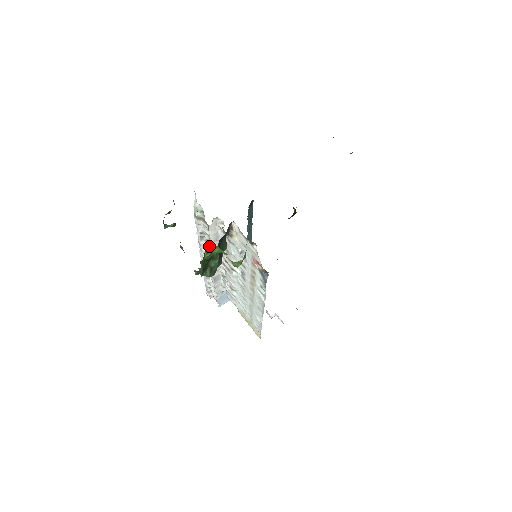
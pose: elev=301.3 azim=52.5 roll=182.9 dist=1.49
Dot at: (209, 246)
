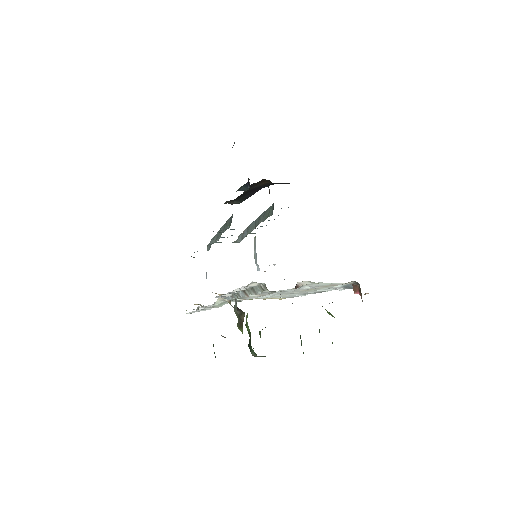
Dot at: occluded
